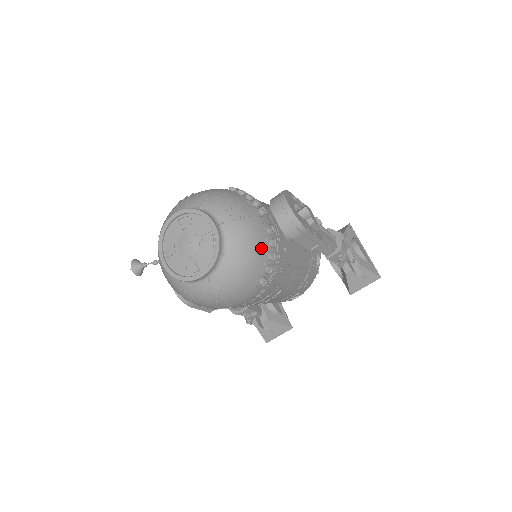
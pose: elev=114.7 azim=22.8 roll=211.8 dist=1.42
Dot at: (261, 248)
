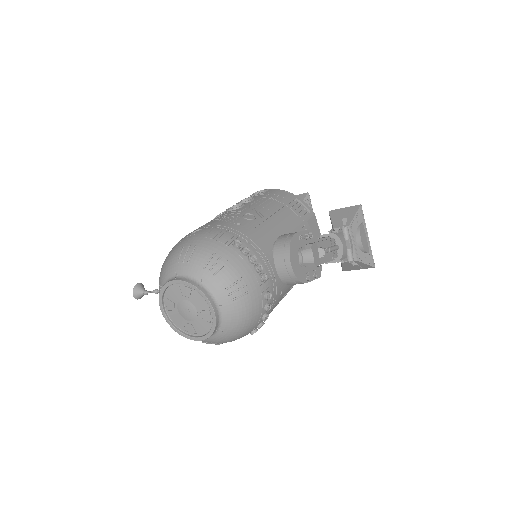
Dot at: (256, 317)
